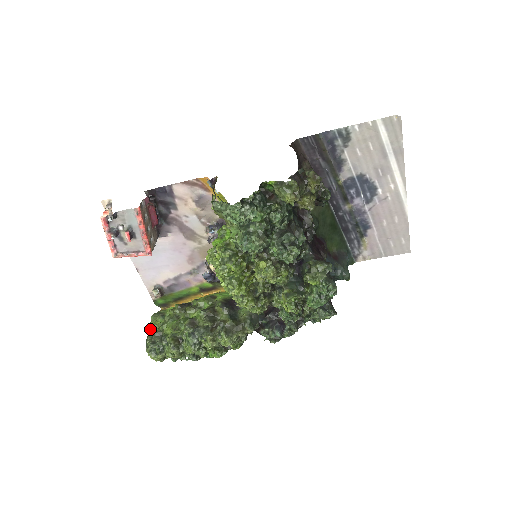
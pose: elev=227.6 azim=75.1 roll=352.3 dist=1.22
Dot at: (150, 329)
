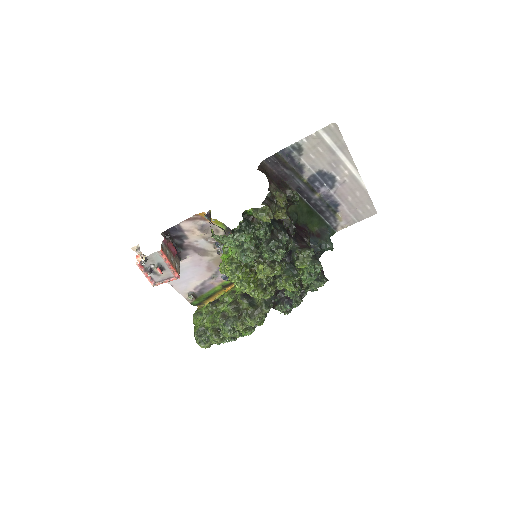
Dot at: (194, 326)
